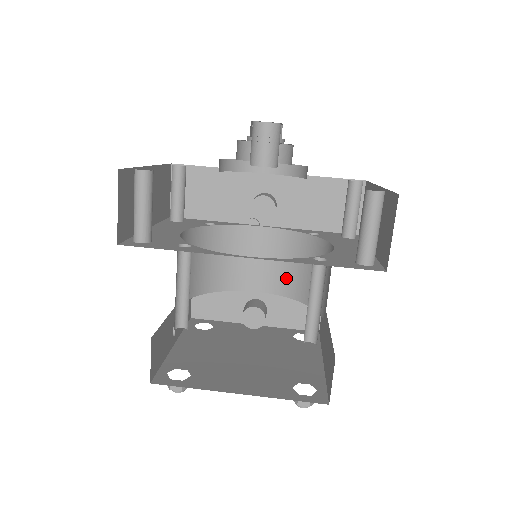
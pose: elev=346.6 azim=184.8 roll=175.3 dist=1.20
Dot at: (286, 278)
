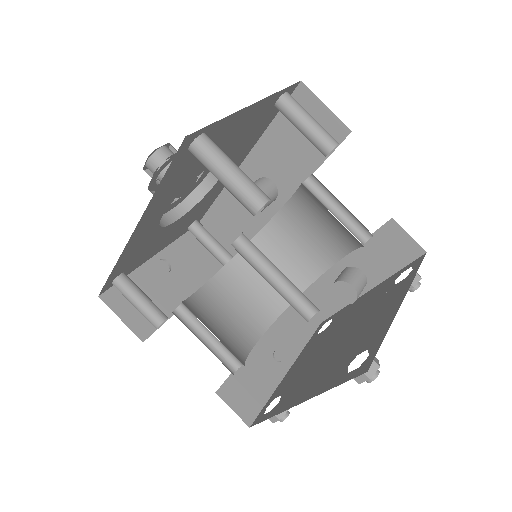
Dot at: (337, 234)
